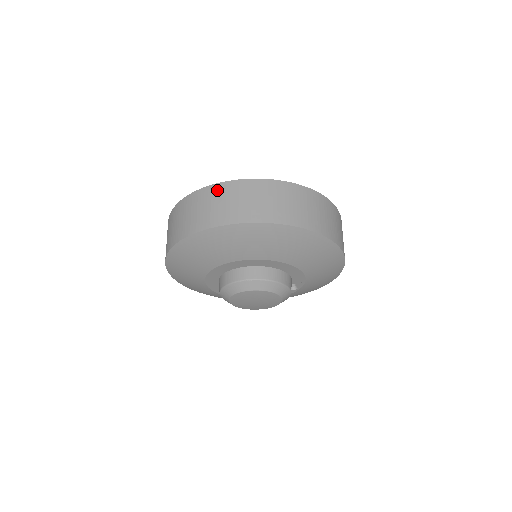
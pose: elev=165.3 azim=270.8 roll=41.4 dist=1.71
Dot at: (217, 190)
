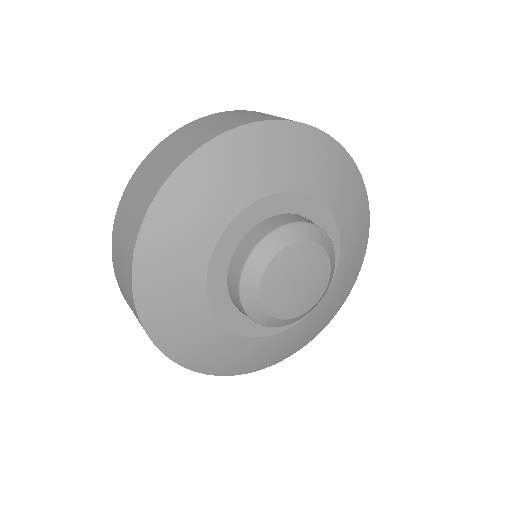
Dot at: (195, 124)
